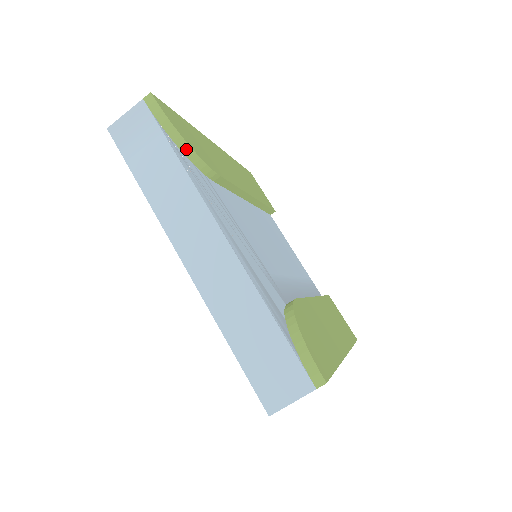
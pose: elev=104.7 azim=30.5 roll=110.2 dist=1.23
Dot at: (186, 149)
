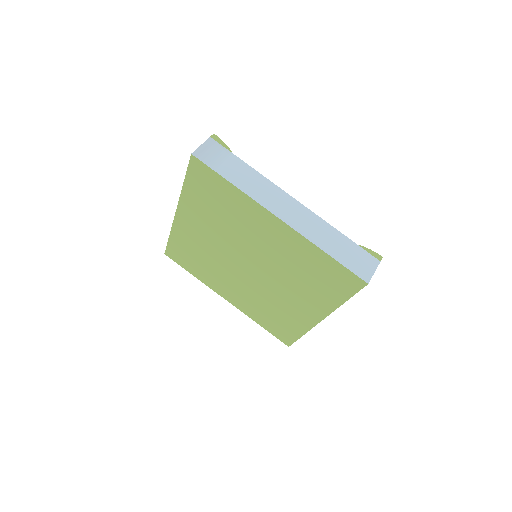
Dot at: occluded
